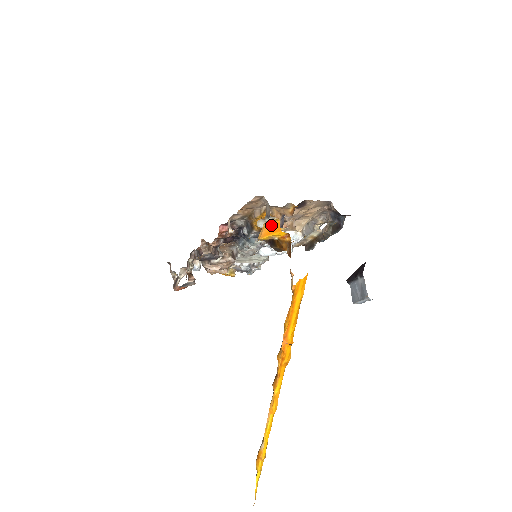
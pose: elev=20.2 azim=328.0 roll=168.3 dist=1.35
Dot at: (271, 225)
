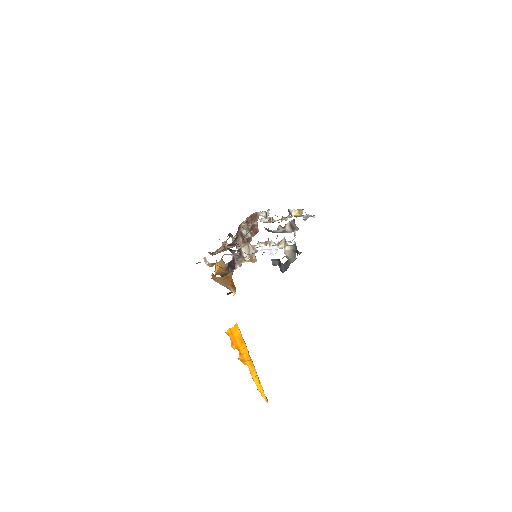
Dot at: occluded
